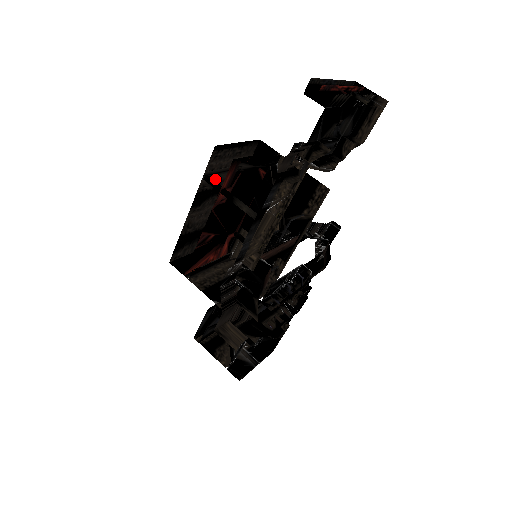
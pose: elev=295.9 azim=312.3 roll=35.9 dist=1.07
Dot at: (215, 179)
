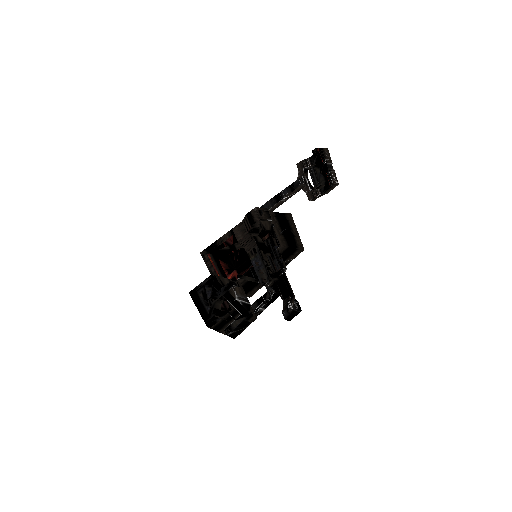
Dot at: occluded
